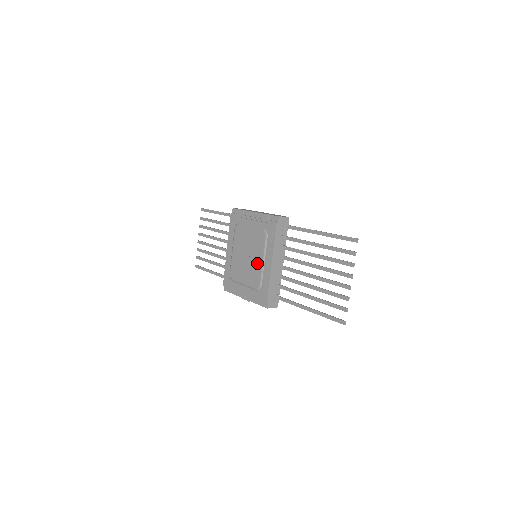
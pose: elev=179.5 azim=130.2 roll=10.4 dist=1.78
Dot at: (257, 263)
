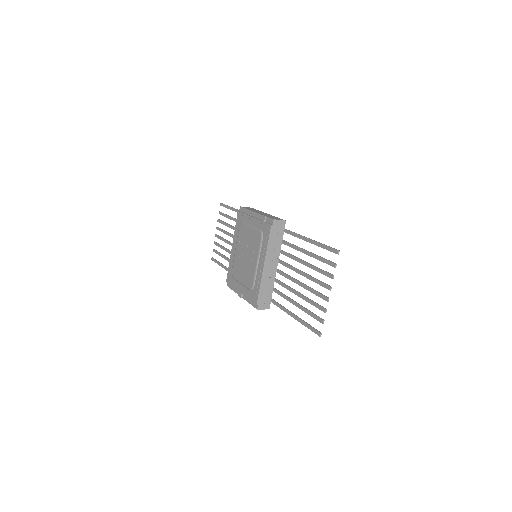
Dot at: (252, 263)
